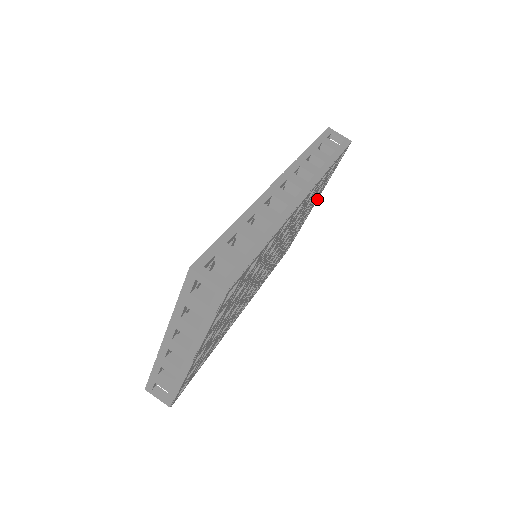
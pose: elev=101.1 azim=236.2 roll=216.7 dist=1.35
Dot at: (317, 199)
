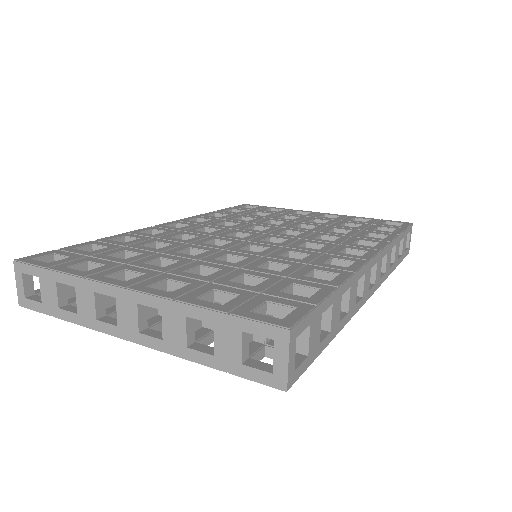
Dot at: occluded
